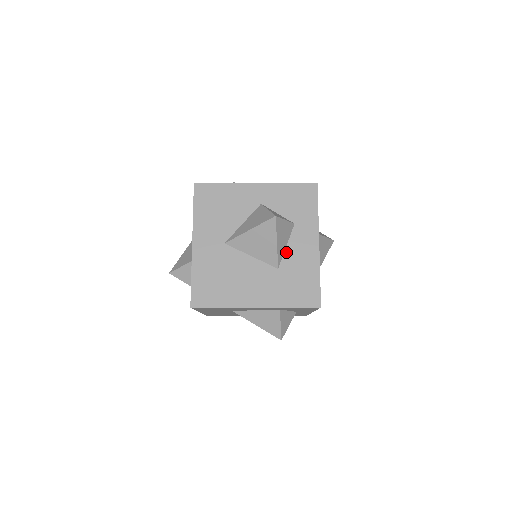
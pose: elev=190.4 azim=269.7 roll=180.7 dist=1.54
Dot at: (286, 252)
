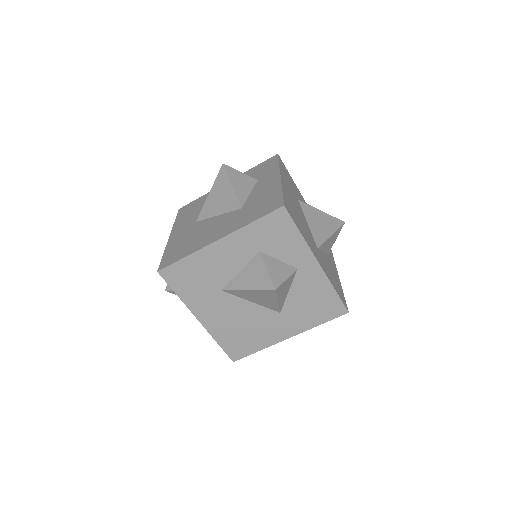
Dot at: (249, 197)
